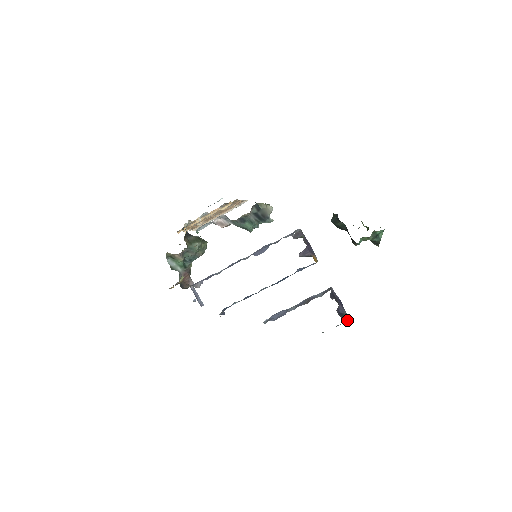
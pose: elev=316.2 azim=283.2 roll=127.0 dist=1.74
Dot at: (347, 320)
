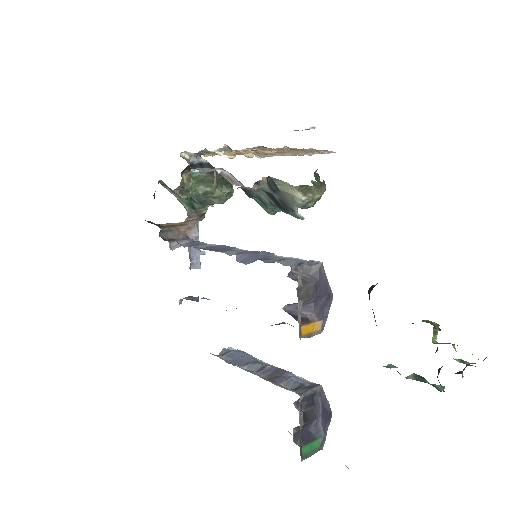
Dot at: (309, 451)
